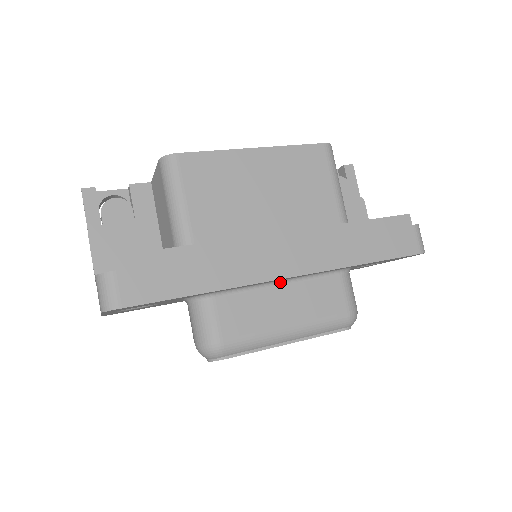
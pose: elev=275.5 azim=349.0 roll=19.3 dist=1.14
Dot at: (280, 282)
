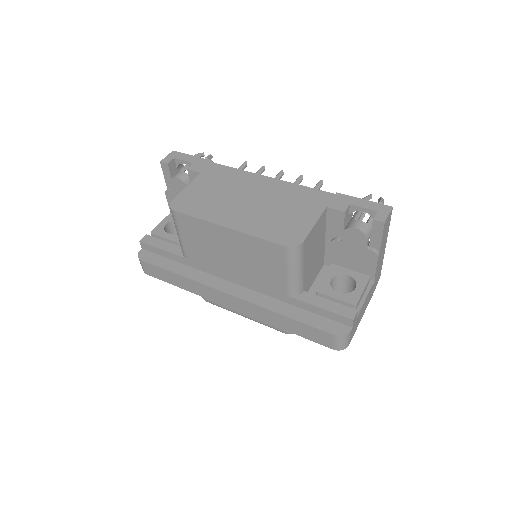
Dot at: occluded
